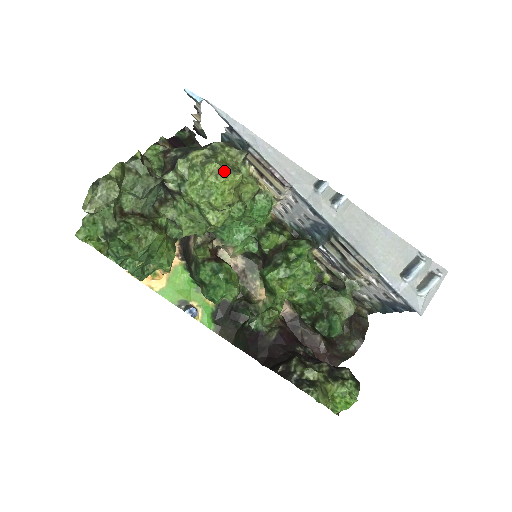
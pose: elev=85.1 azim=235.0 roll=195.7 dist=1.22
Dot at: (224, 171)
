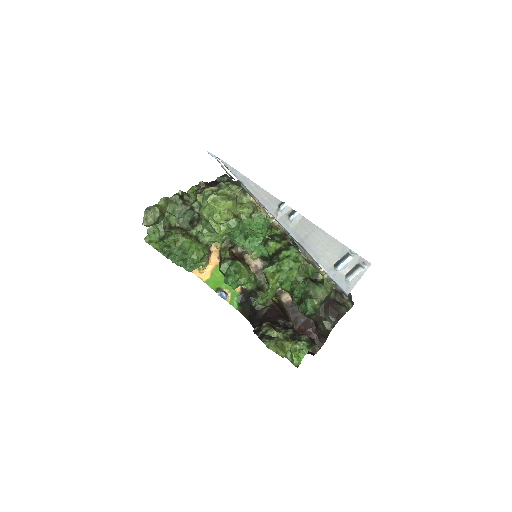
Dot at: (219, 199)
